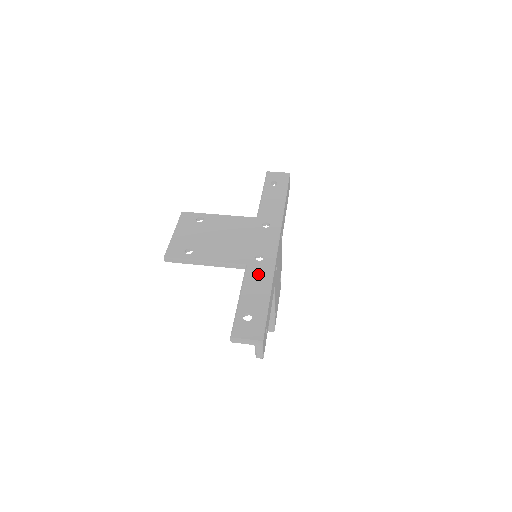
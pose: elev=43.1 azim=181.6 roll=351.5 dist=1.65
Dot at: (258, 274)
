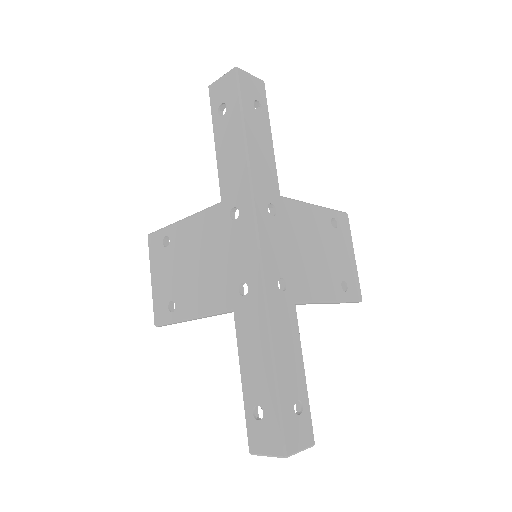
Dot at: (249, 324)
